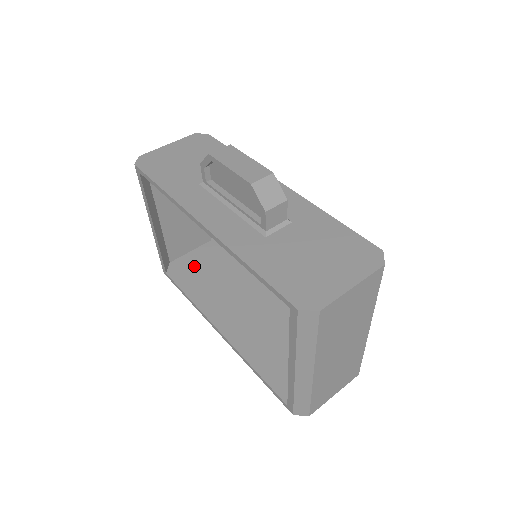
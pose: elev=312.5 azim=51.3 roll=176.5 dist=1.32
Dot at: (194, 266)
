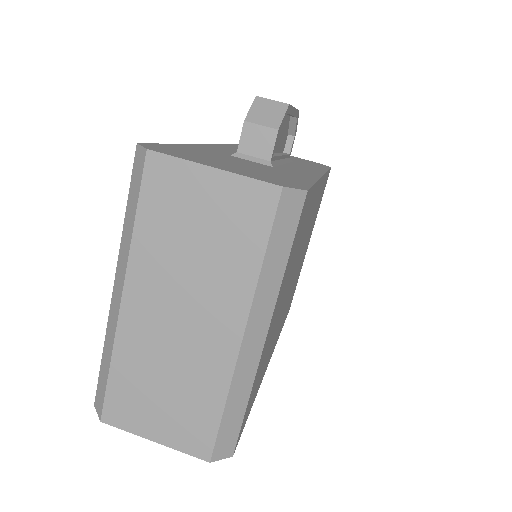
Dot at: occluded
